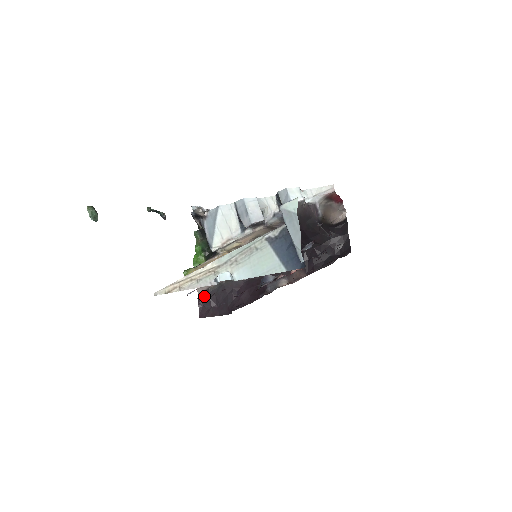
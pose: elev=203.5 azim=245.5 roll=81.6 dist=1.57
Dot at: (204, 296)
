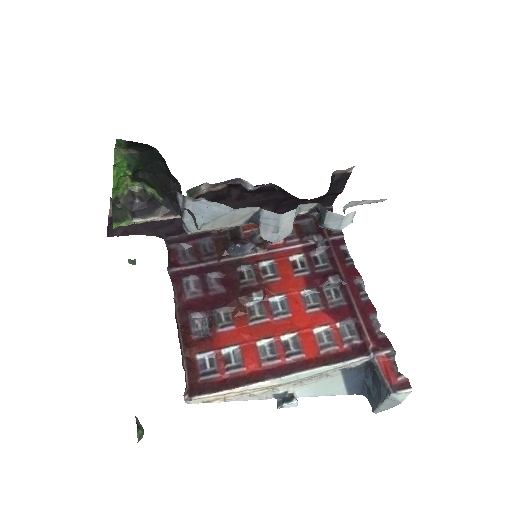
Dot at: occluded
